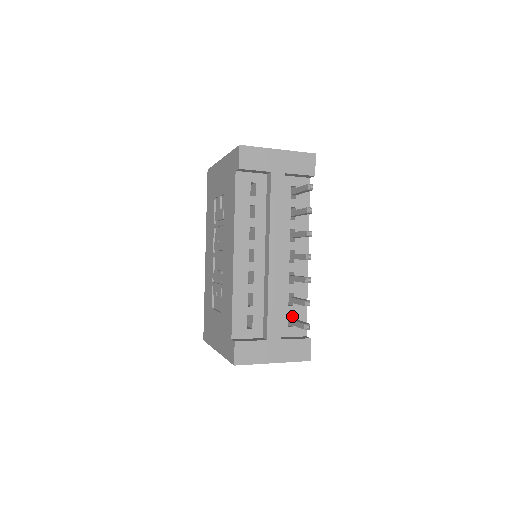
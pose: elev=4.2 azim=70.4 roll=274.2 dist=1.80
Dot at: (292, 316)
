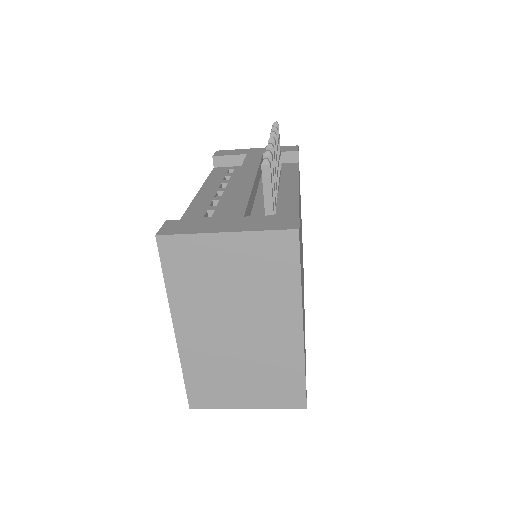
Dot at: occluded
